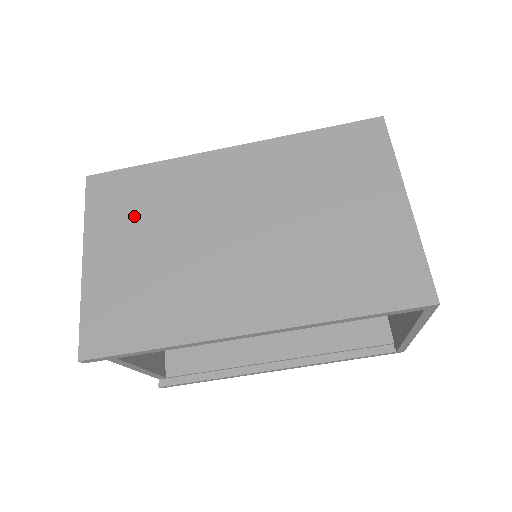
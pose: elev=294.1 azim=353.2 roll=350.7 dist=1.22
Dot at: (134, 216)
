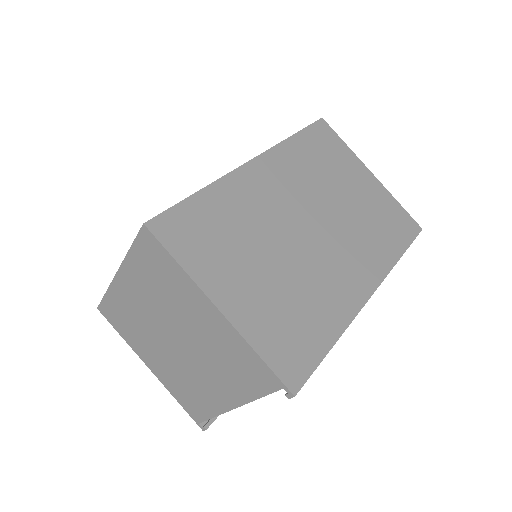
Dot at: (228, 246)
